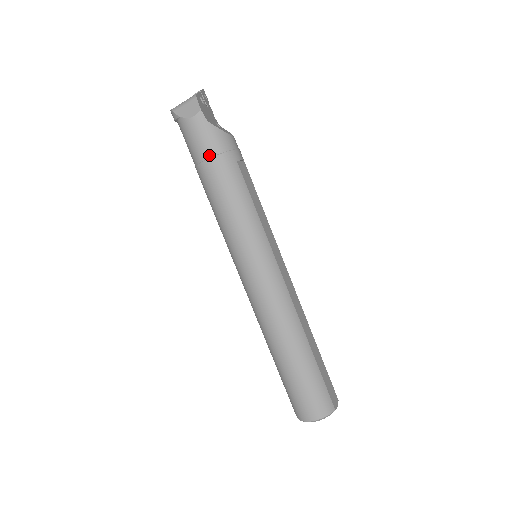
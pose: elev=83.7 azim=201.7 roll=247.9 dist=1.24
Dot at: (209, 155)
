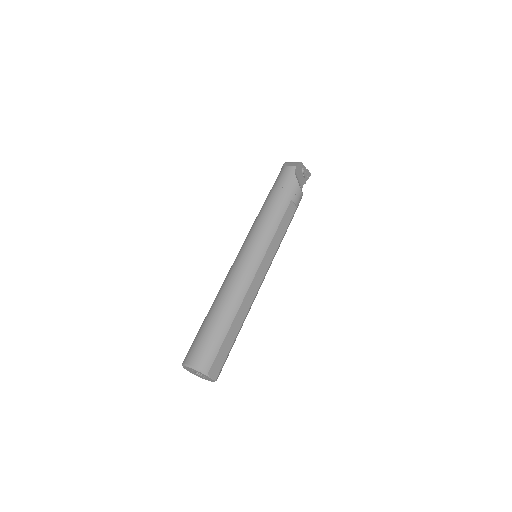
Dot at: (280, 186)
